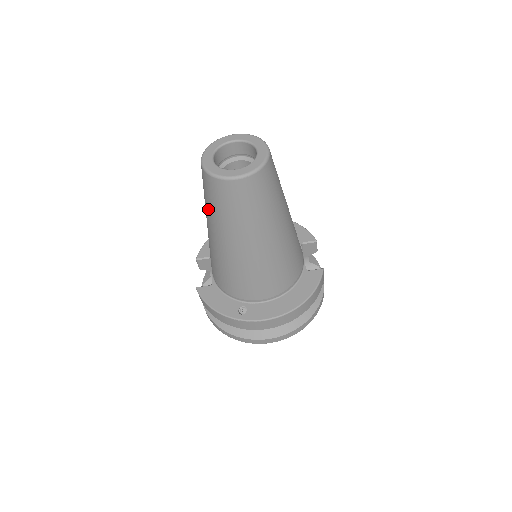
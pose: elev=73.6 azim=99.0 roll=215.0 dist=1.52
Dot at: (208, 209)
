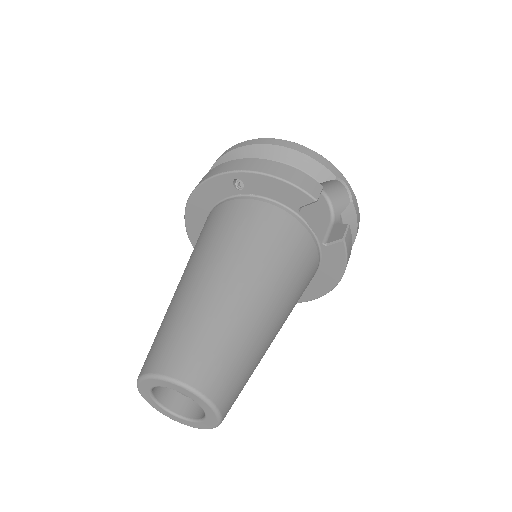
Dot at: occluded
